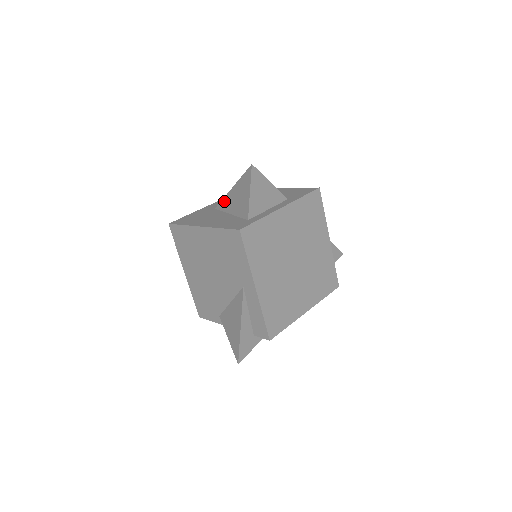
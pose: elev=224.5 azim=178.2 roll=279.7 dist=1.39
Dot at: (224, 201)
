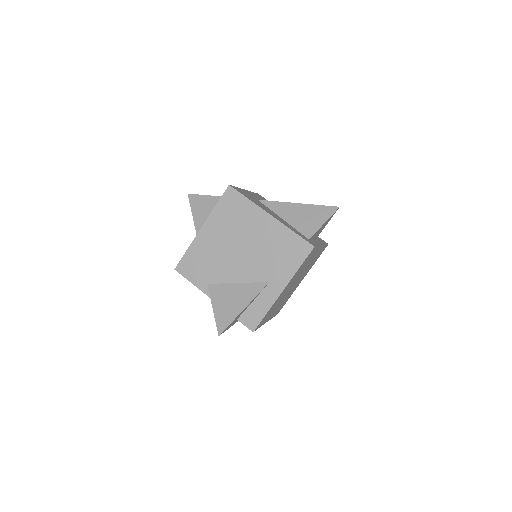
Dot at: (279, 204)
